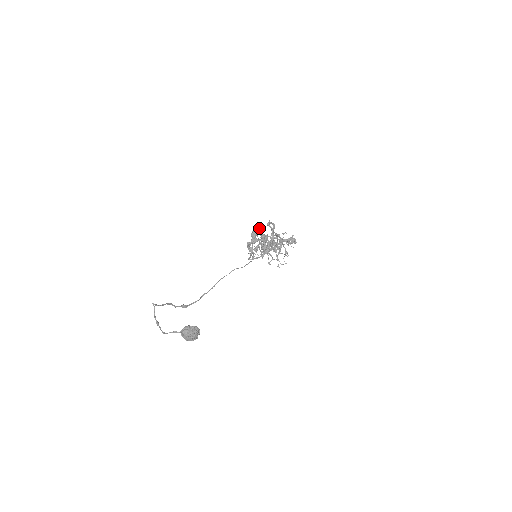
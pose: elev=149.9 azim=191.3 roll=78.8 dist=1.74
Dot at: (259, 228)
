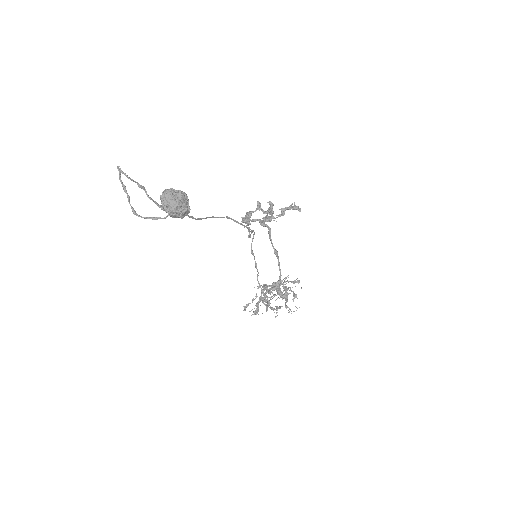
Dot at: (253, 231)
